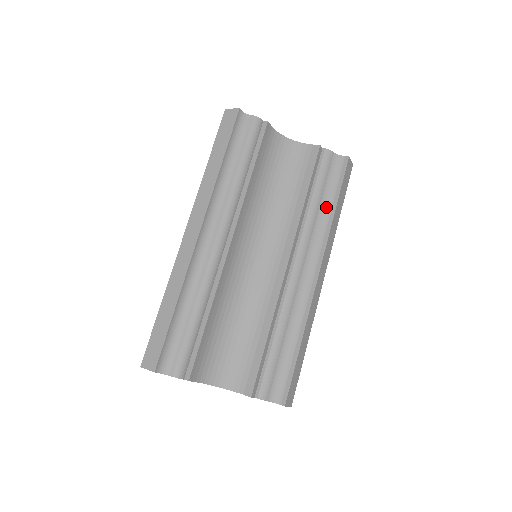
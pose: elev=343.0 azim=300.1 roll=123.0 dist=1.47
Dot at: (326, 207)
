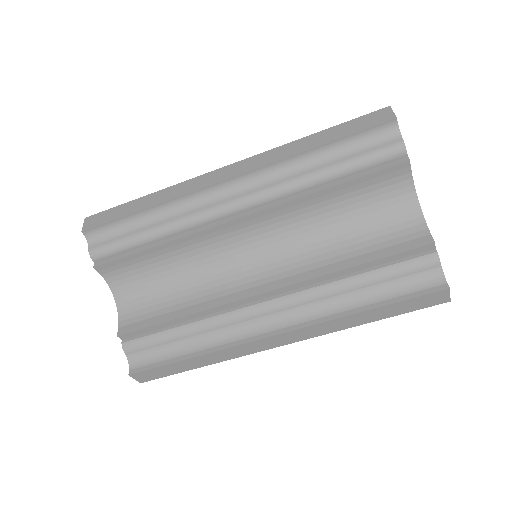
Dot at: (362, 298)
